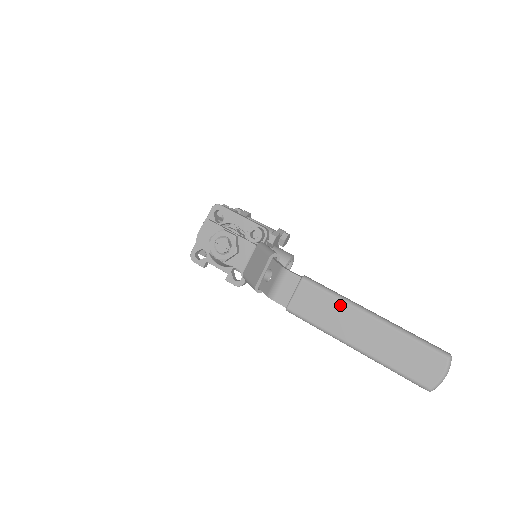
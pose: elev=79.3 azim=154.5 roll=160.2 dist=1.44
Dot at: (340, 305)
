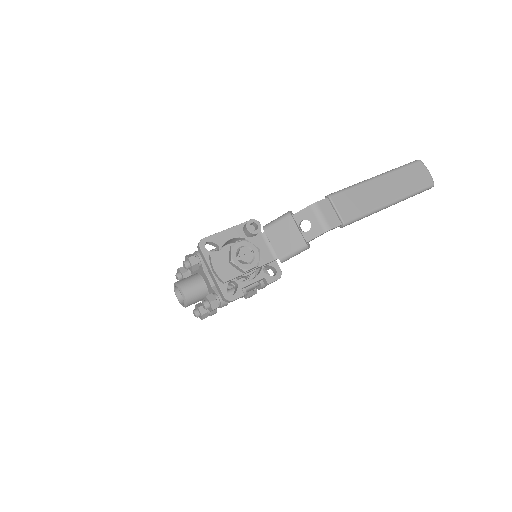
Dot at: (361, 188)
